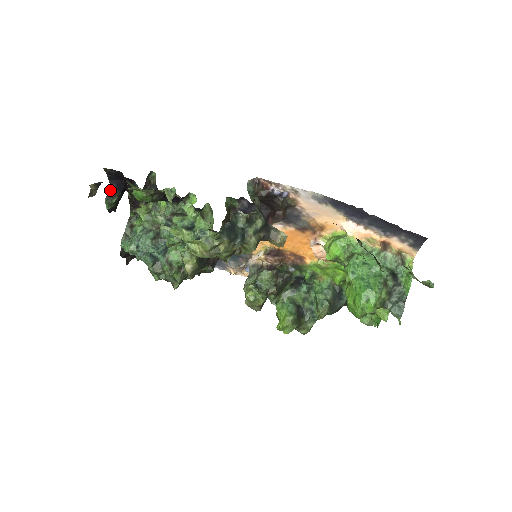
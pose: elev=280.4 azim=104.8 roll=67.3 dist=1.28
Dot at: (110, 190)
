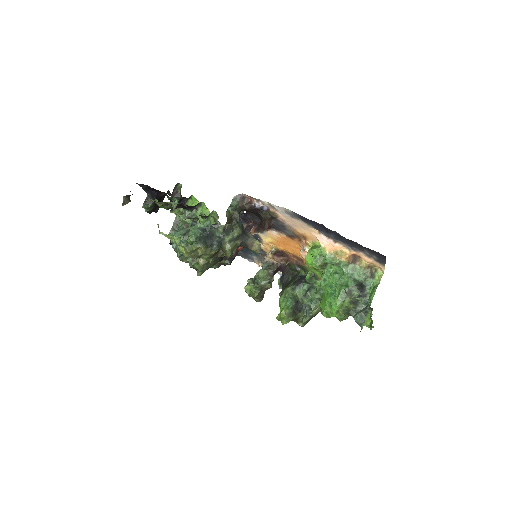
Dot at: (147, 198)
